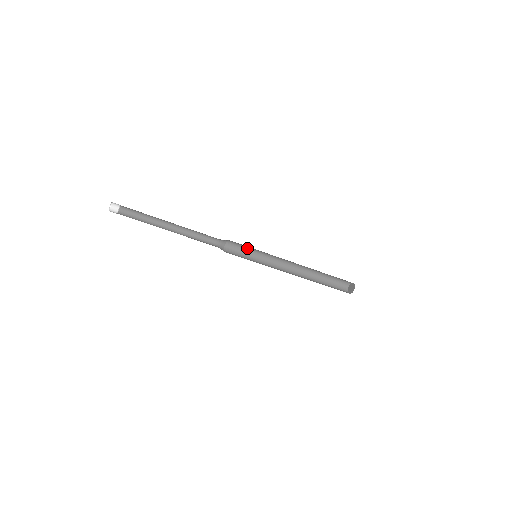
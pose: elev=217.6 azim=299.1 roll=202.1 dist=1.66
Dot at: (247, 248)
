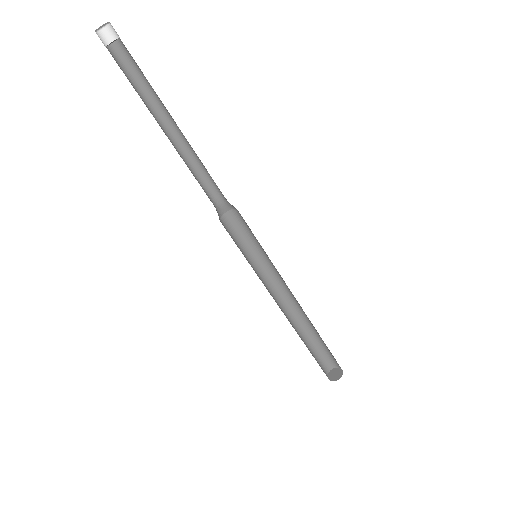
Dot at: (250, 238)
